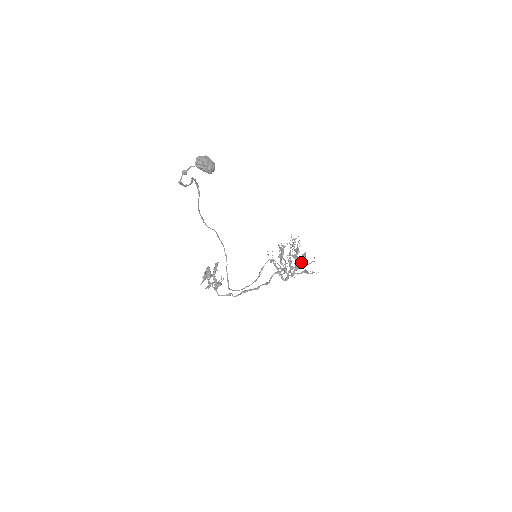
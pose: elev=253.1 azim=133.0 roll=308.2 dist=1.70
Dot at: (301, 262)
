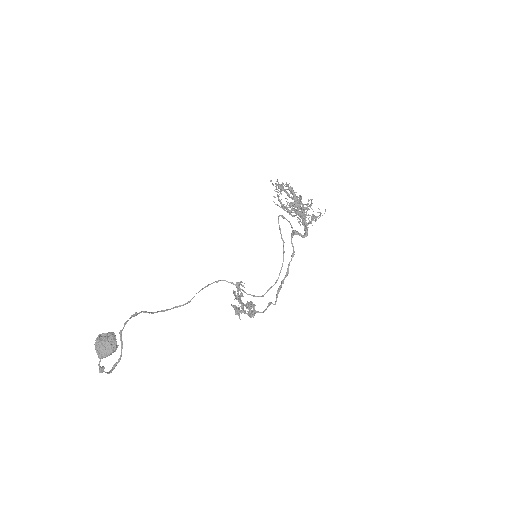
Dot at: occluded
